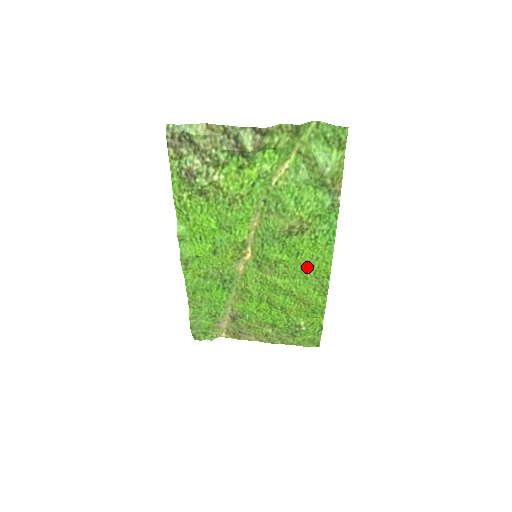
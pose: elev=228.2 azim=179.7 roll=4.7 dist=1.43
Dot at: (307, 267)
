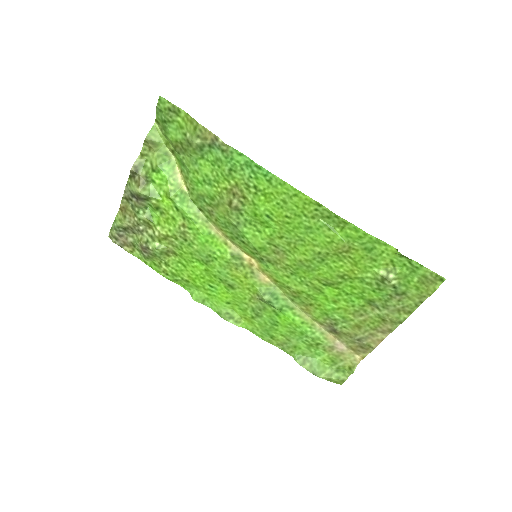
Dot at: (292, 218)
